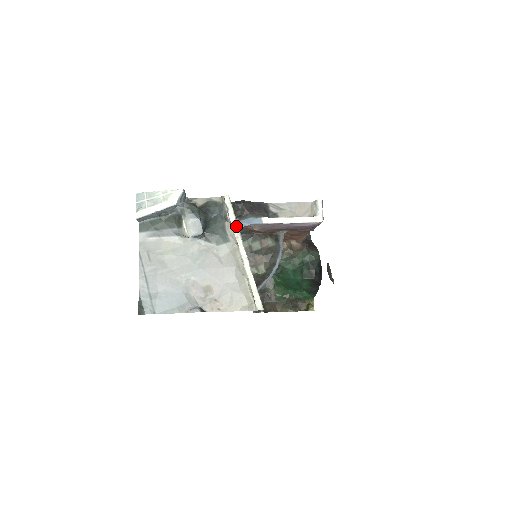
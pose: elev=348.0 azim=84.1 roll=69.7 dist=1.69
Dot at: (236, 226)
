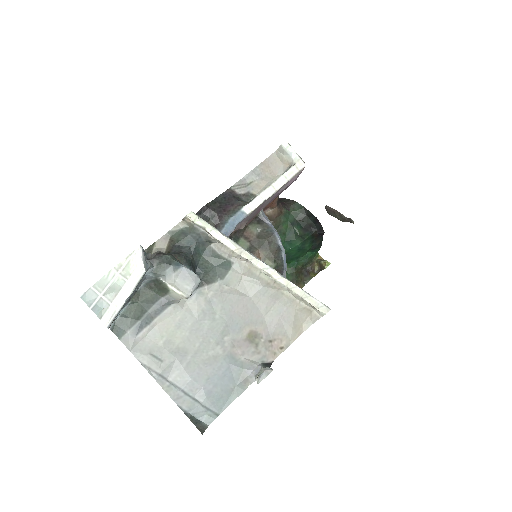
Dot at: (229, 241)
